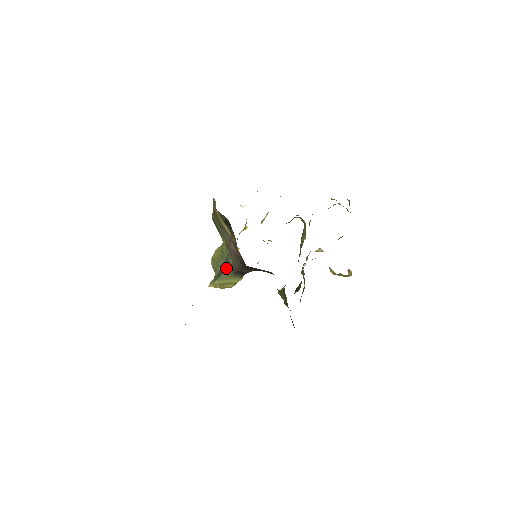
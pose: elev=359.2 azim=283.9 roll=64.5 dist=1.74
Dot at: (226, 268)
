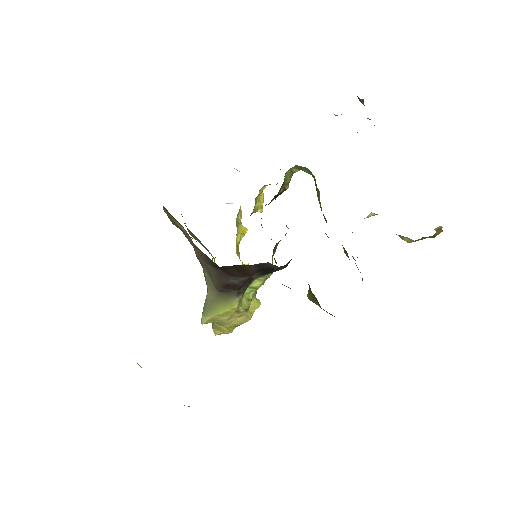
Dot at: (207, 290)
